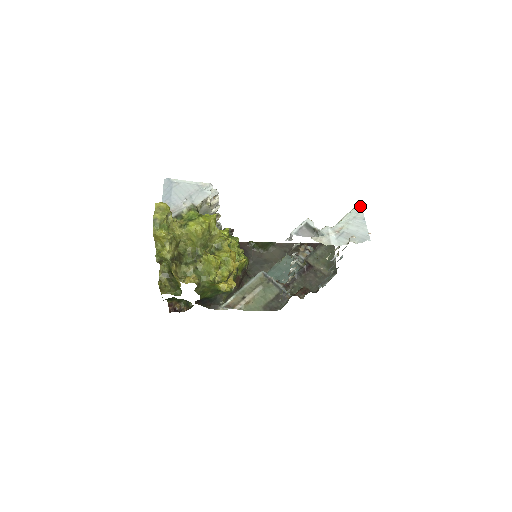
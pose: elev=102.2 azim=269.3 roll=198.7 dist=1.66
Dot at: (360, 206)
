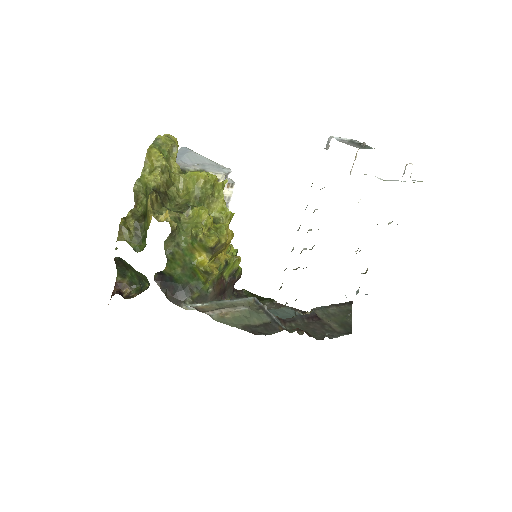
Dot at: (414, 182)
